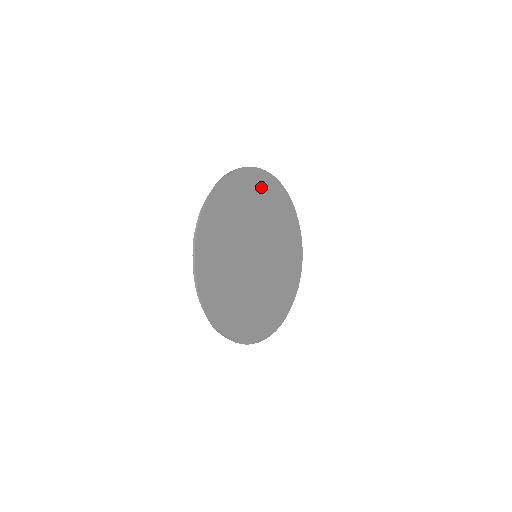
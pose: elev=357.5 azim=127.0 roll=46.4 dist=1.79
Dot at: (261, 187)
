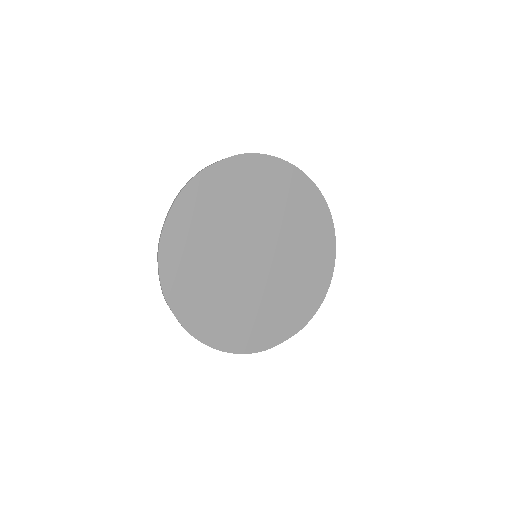
Dot at: (294, 190)
